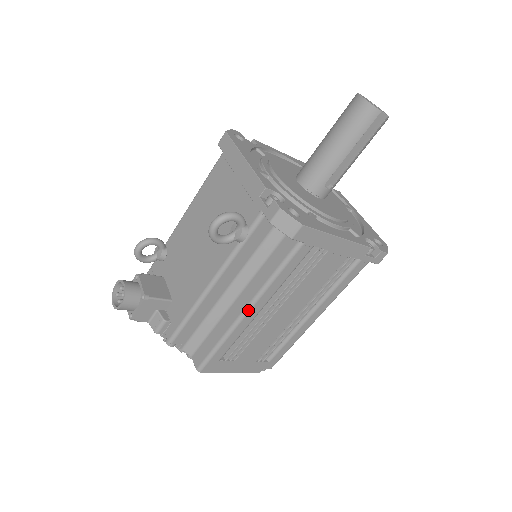
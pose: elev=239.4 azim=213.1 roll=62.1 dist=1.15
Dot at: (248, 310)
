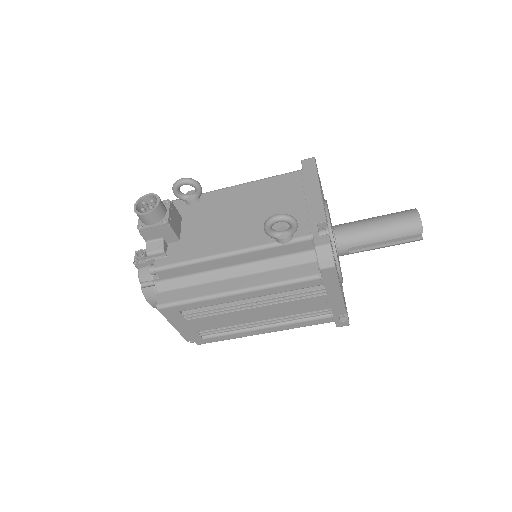
Dot at: (240, 292)
